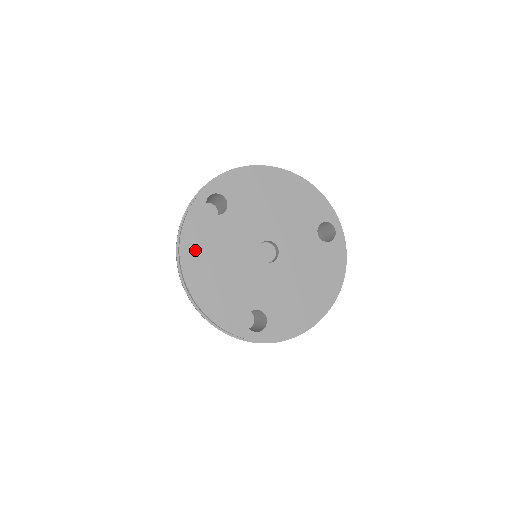
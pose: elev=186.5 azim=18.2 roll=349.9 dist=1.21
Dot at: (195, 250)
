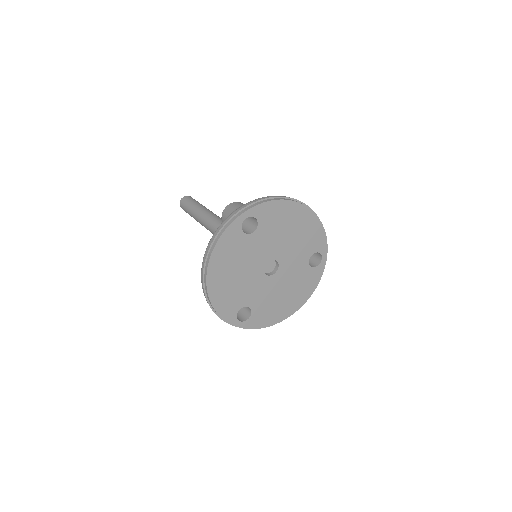
Dot at: (222, 258)
